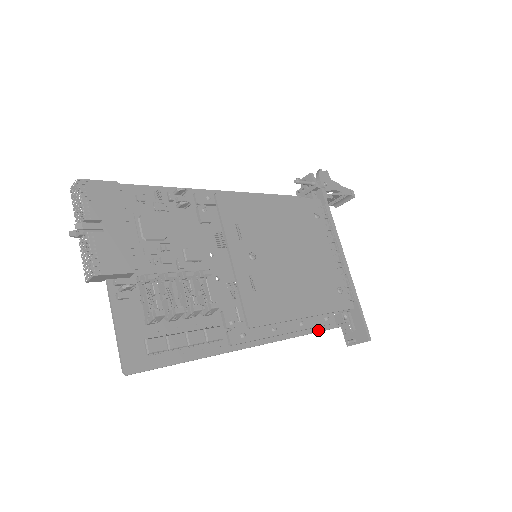
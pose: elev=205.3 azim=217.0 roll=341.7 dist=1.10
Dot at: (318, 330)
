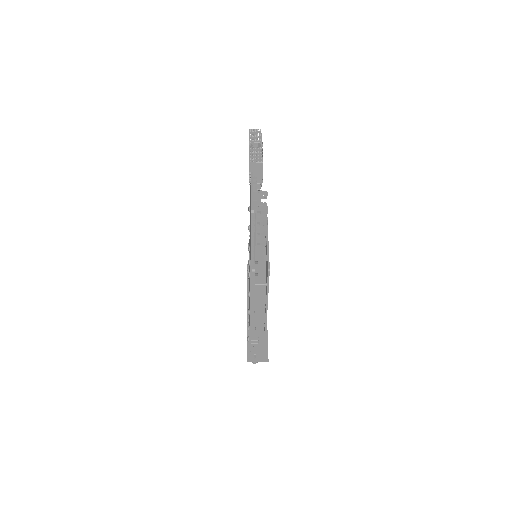
Dot at: (251, 329)
